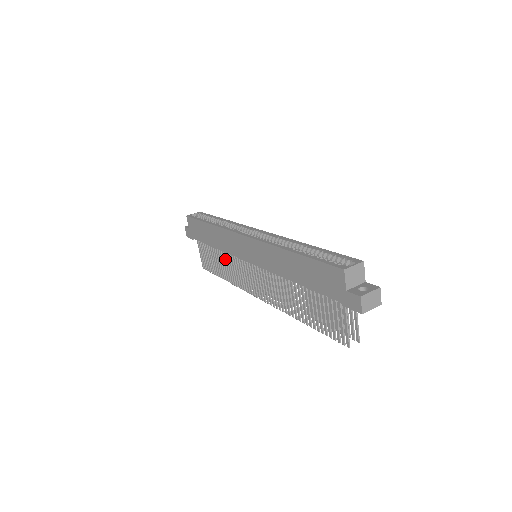
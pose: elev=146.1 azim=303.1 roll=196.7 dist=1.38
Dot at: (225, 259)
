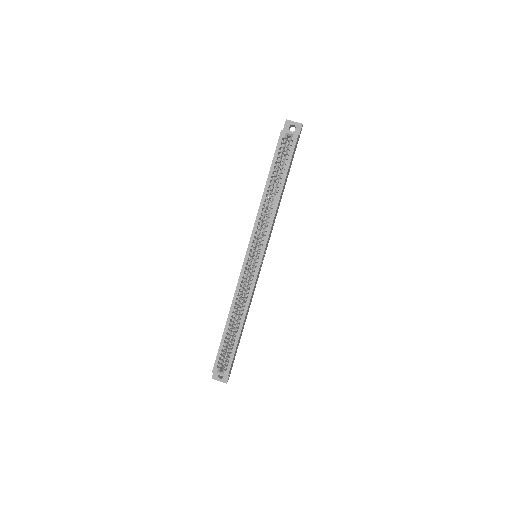
Dot at: occluded
